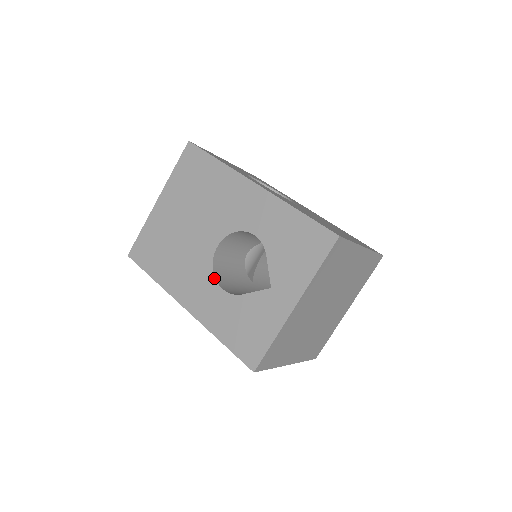
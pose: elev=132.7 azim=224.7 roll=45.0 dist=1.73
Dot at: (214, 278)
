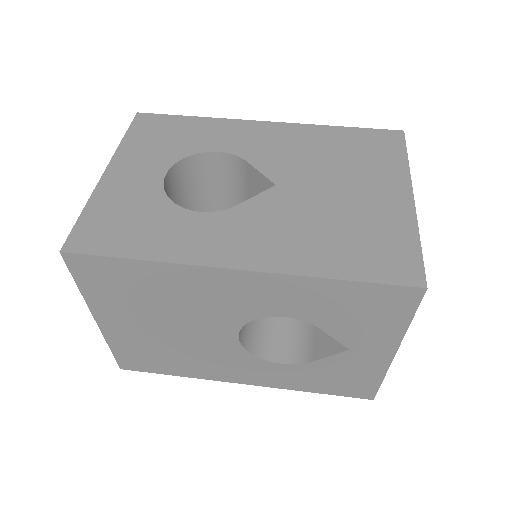
Dot at: (261, 360)
